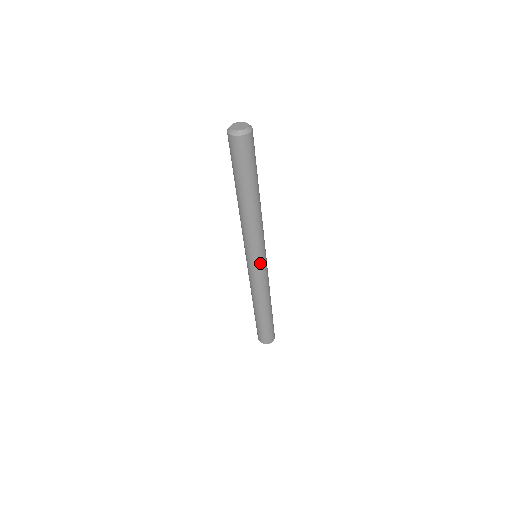
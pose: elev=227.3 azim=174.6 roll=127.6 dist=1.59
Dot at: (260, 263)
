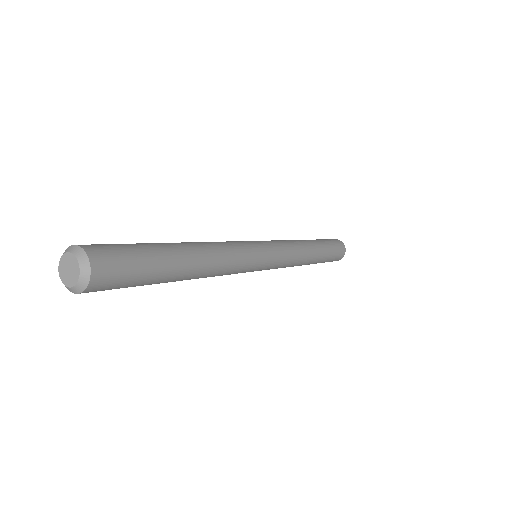
Dot at: (263, 269)
